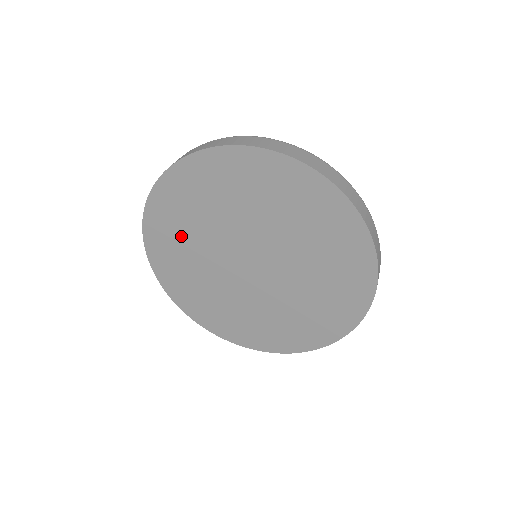
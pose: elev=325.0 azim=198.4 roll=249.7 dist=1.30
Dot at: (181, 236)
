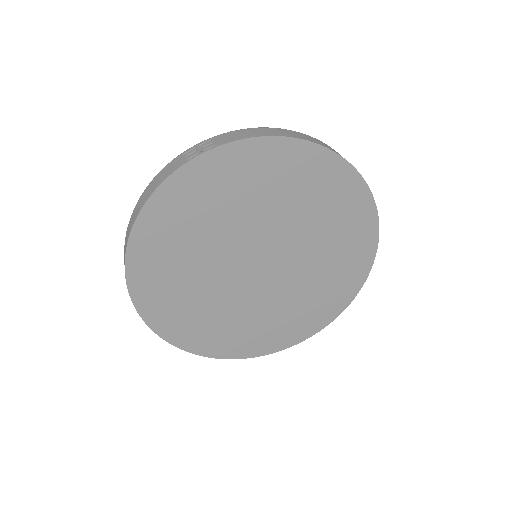
Dot at: (214, 205)
